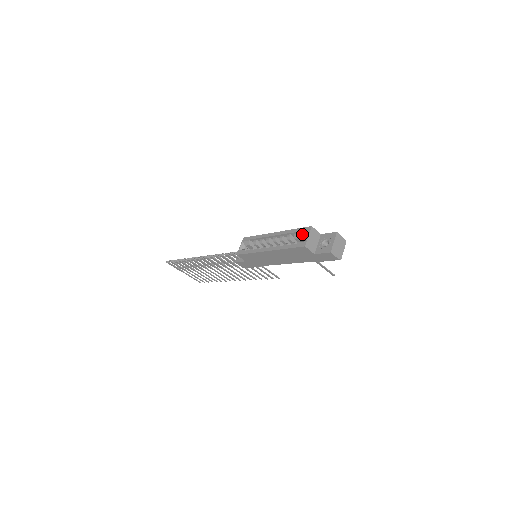
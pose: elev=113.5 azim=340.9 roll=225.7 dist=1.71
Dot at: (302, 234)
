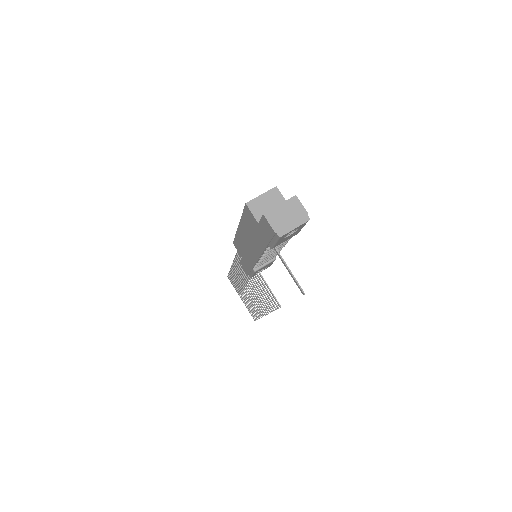
Dot at: occluded
